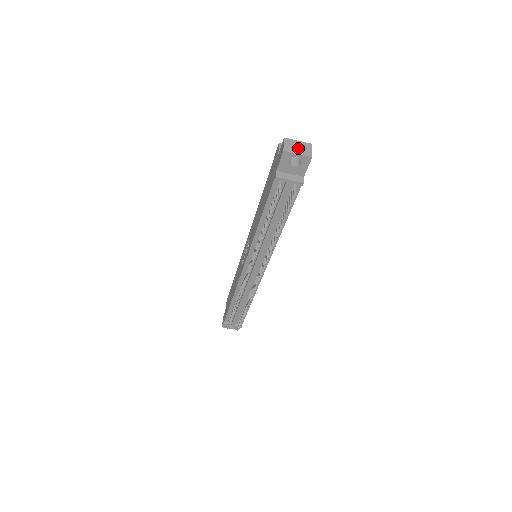
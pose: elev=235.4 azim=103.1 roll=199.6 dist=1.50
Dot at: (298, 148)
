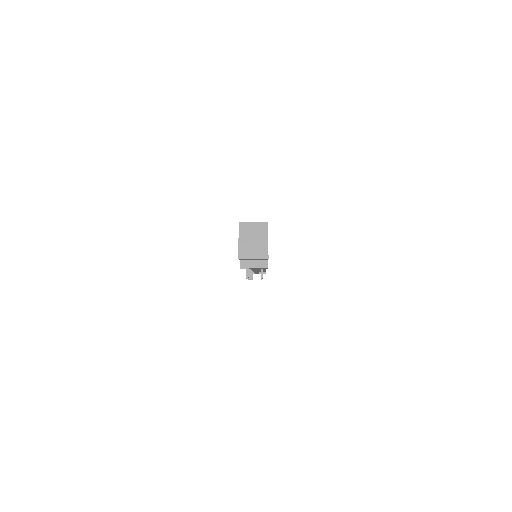
Dot at: (253, 250)
